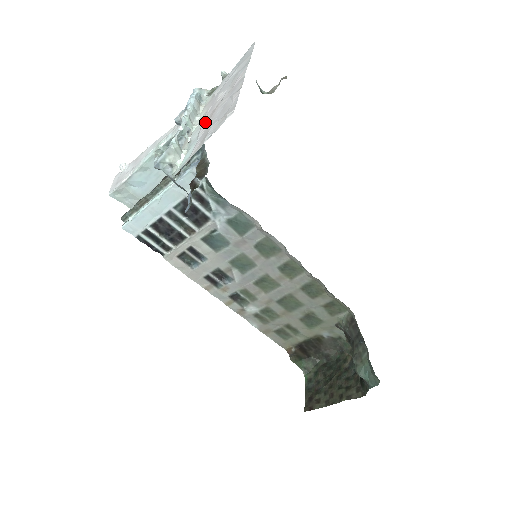
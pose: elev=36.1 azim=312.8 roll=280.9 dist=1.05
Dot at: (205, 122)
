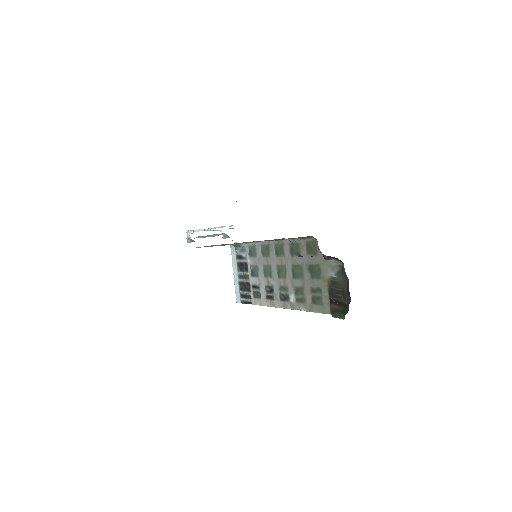
Dot at: occluded
